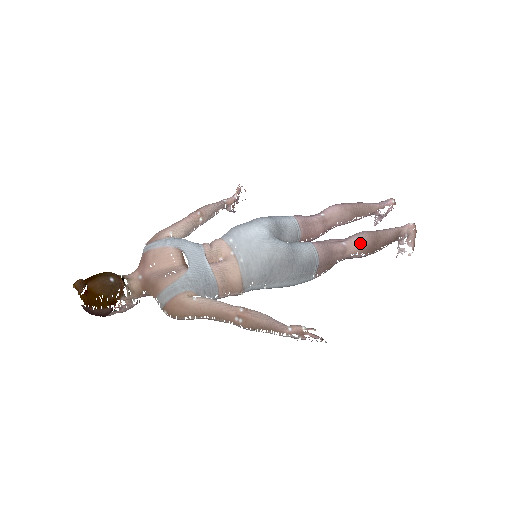
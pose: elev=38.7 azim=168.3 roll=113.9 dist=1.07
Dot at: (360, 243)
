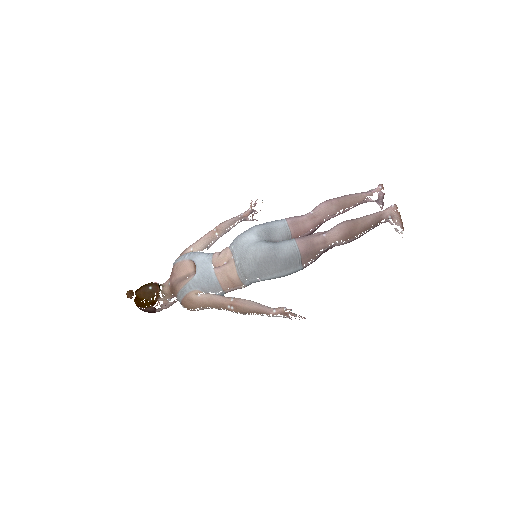
Dot at: (337, 233)
